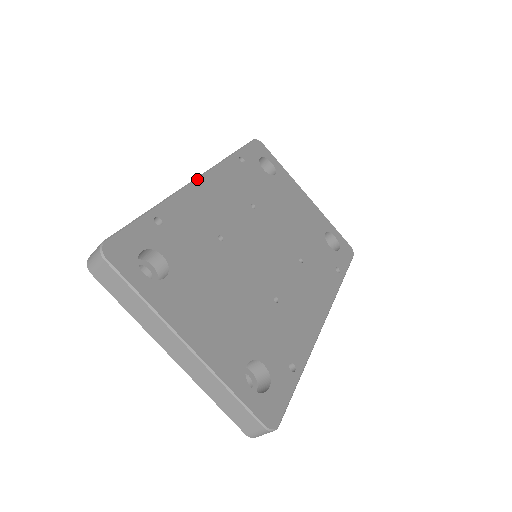
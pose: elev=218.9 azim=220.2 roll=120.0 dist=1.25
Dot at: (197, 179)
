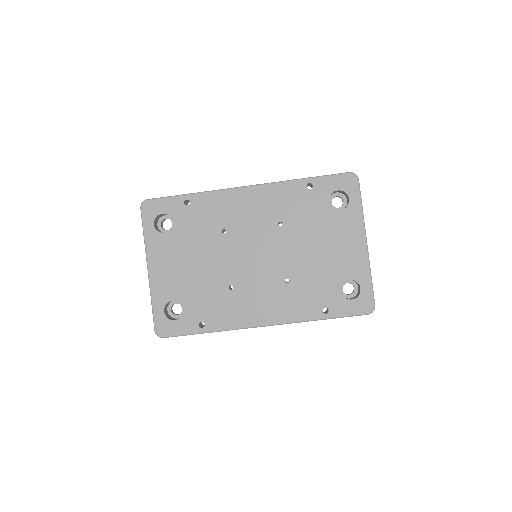
Dot at: (244, 187)
